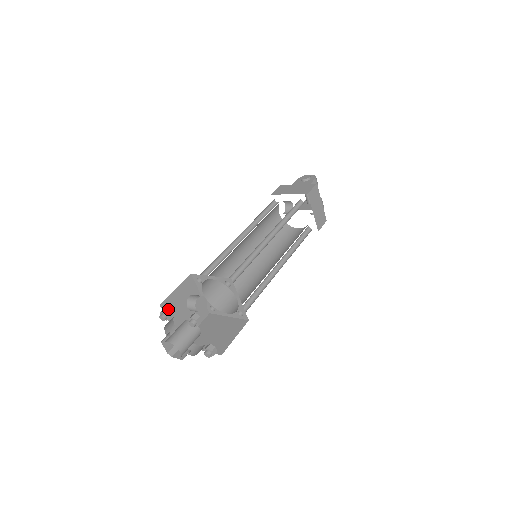
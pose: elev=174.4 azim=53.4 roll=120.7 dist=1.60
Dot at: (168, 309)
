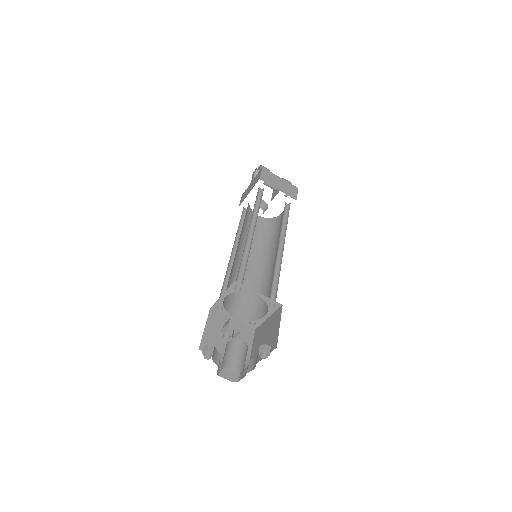
Dot at: (206, 346)
